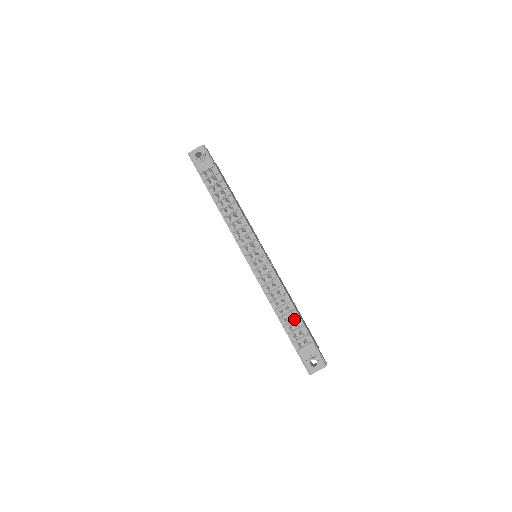
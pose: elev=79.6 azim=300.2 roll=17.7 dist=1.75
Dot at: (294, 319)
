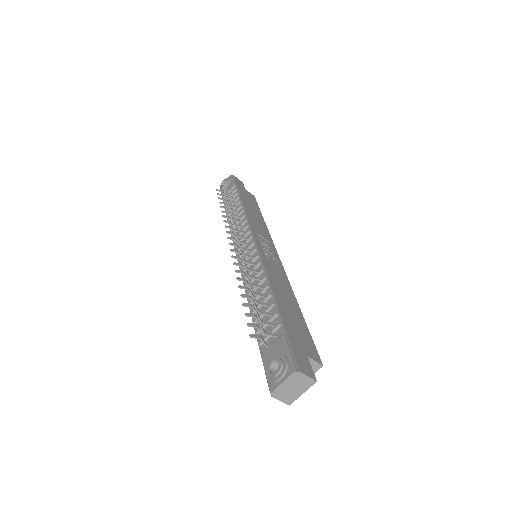
Dot at: (267, 308)
